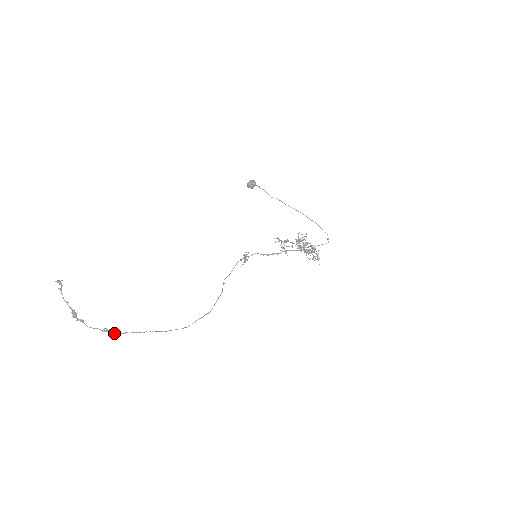
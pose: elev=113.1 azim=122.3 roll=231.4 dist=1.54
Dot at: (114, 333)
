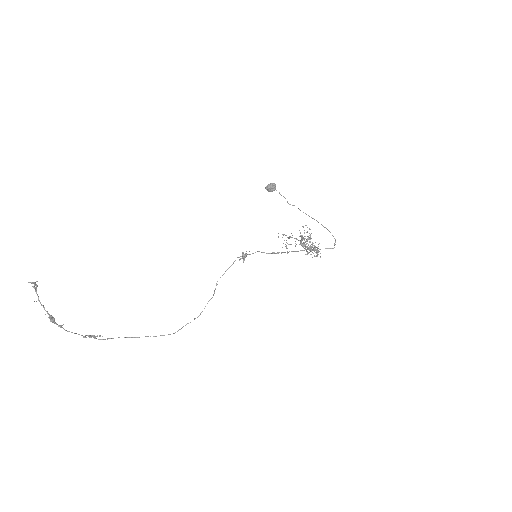
Dot at: occluded
